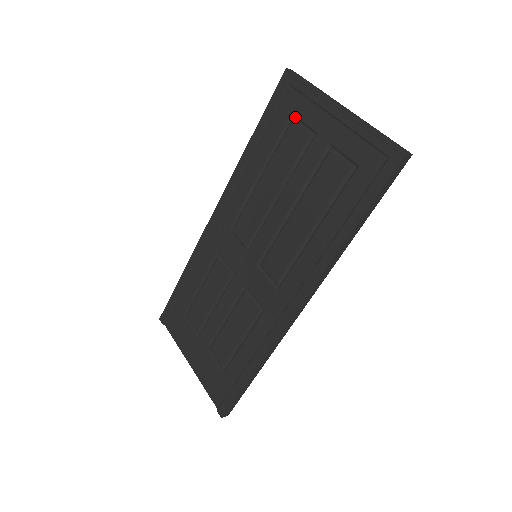
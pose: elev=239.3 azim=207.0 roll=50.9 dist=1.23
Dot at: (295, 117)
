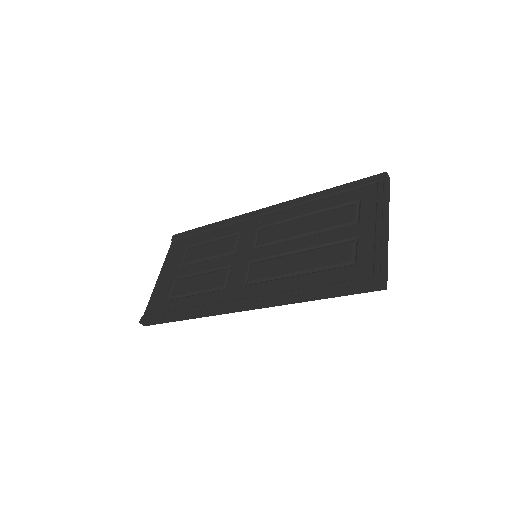
Dot at: (360, 203)
